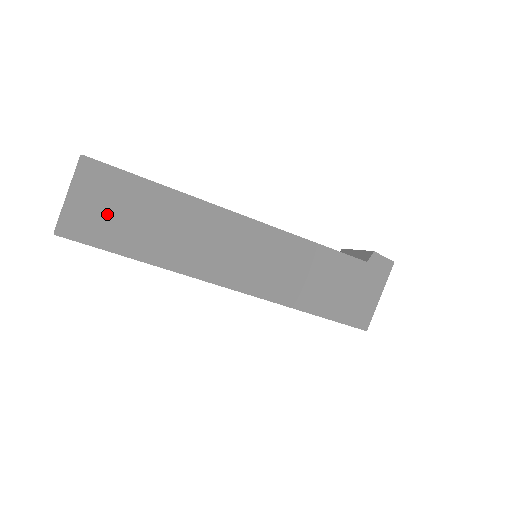
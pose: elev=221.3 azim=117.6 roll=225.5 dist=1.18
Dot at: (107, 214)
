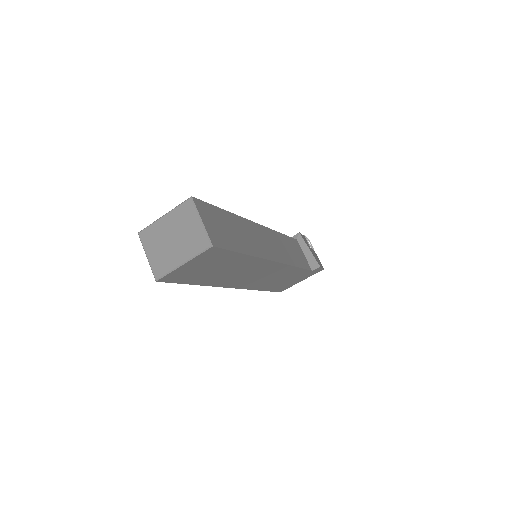
Dot at: (199, 269)
